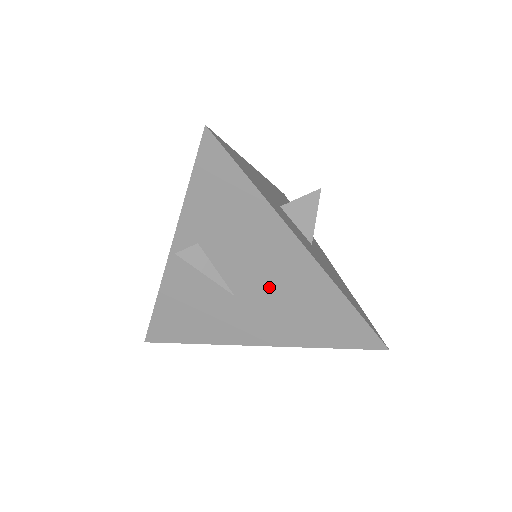
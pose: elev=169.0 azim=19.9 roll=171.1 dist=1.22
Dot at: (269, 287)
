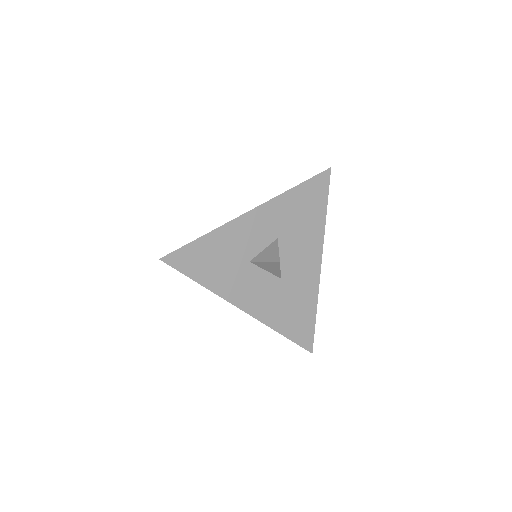
Dot at: occluded
